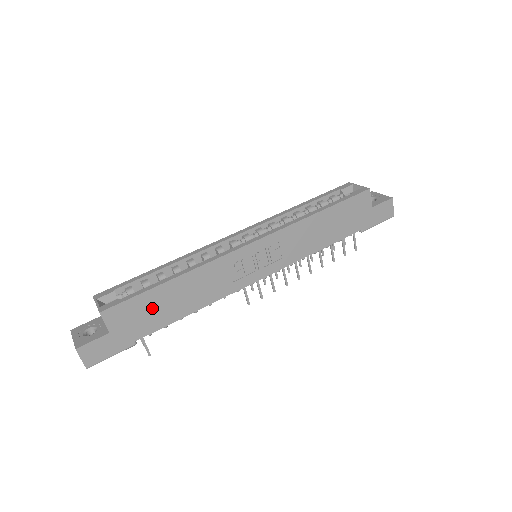
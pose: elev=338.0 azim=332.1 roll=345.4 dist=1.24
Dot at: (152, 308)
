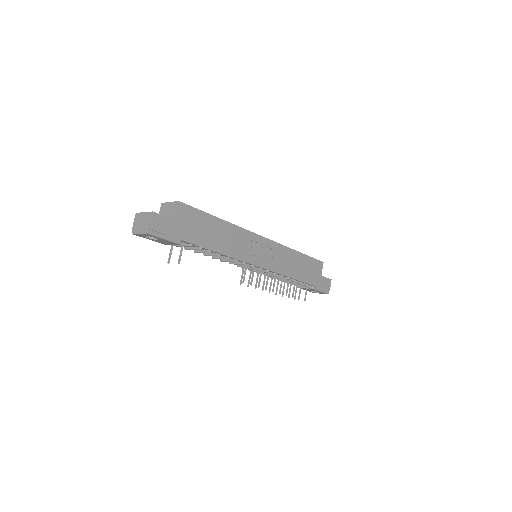
Dot at: (203, 227)
